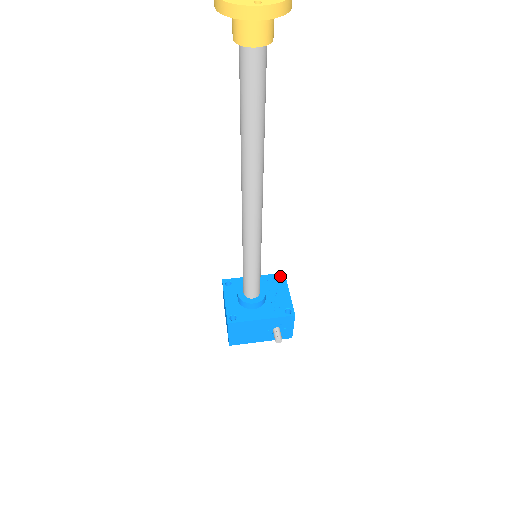
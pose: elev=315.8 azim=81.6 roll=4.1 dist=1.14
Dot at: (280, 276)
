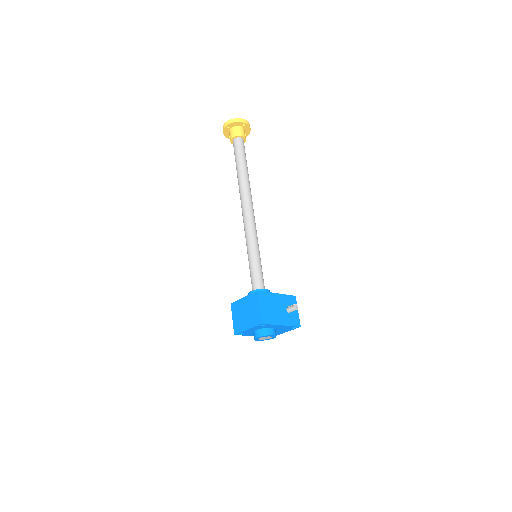
Dot at: occluded
